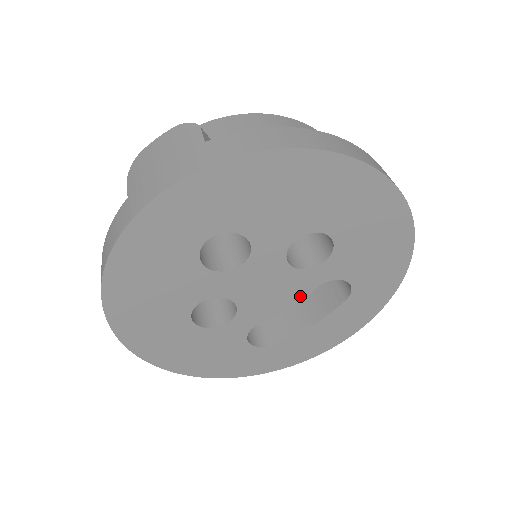
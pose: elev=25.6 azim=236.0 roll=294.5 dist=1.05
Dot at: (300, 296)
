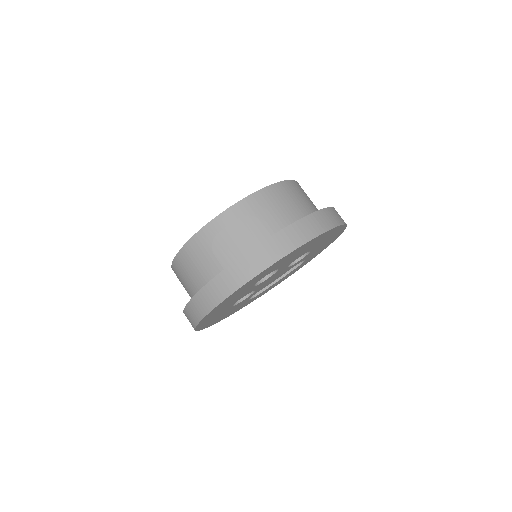
Dot at: occluded
